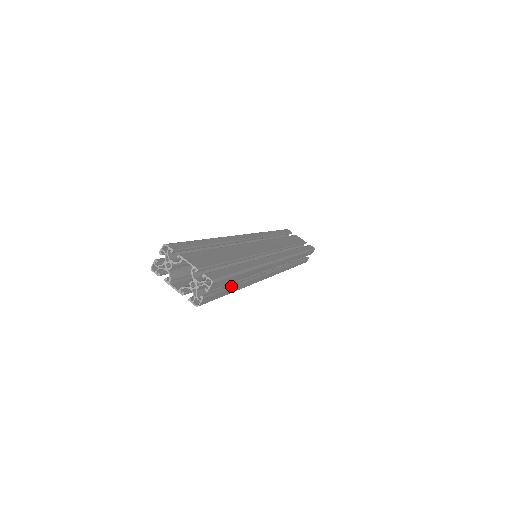
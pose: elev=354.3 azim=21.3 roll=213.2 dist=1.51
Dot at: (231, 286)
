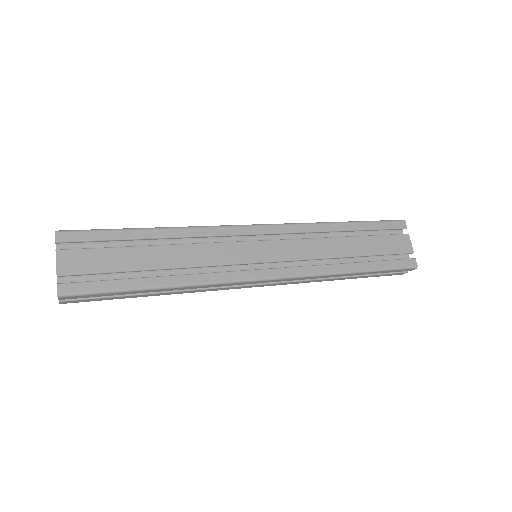
Dot at: (131, 294)
